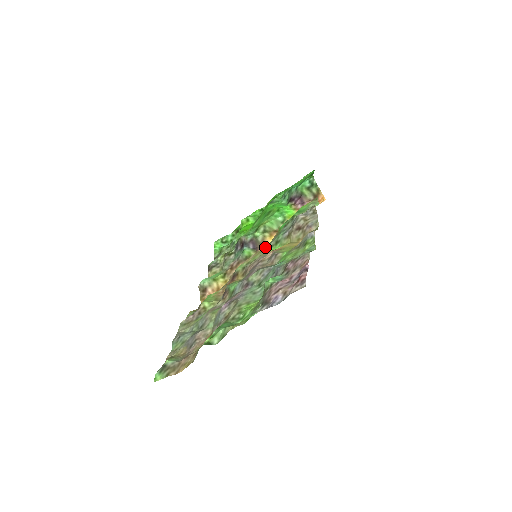
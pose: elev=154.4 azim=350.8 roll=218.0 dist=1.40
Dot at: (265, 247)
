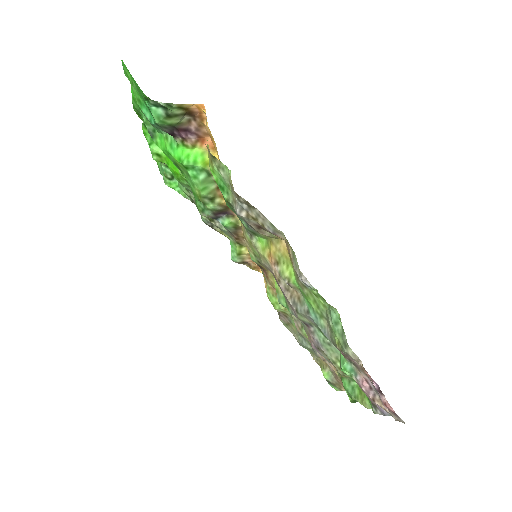
Dot at: occluded
